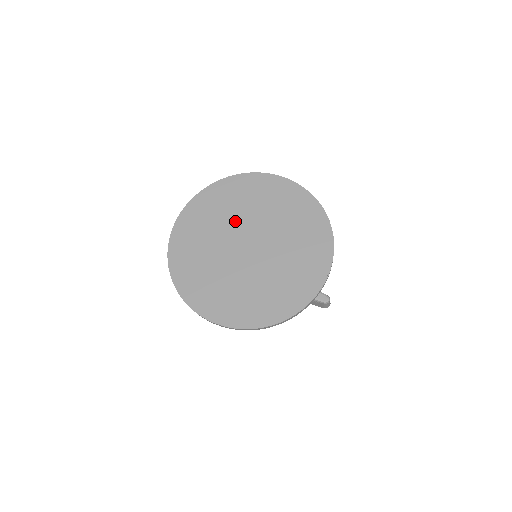
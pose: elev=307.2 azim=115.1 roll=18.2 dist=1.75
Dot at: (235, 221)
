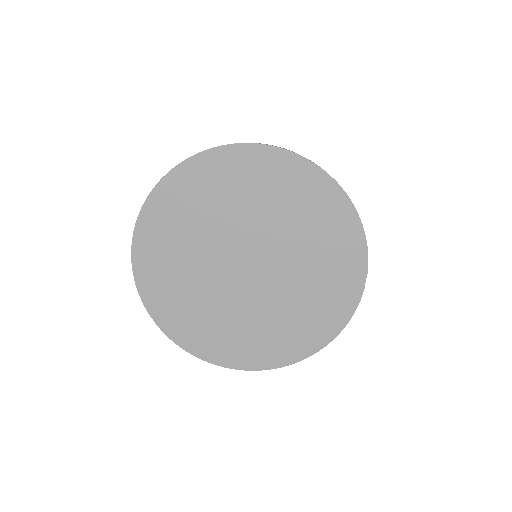
Dot at: (215, 235)
